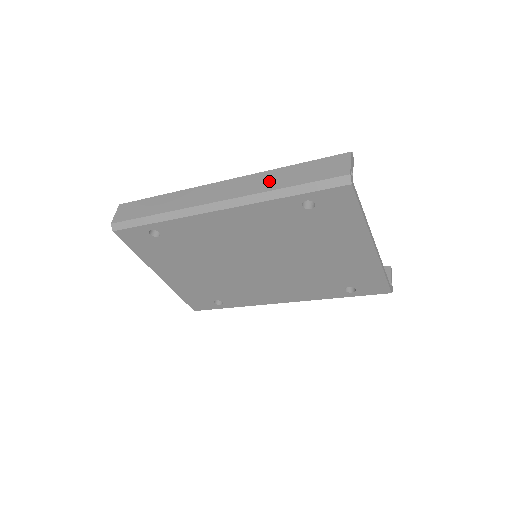
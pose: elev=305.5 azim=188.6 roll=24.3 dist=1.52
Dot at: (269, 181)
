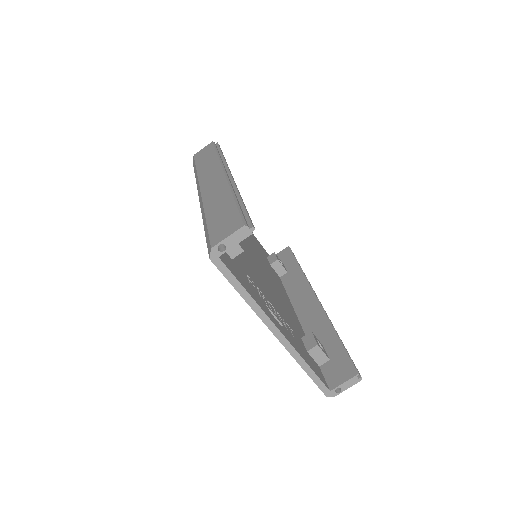
Dot at: (216, 200)
